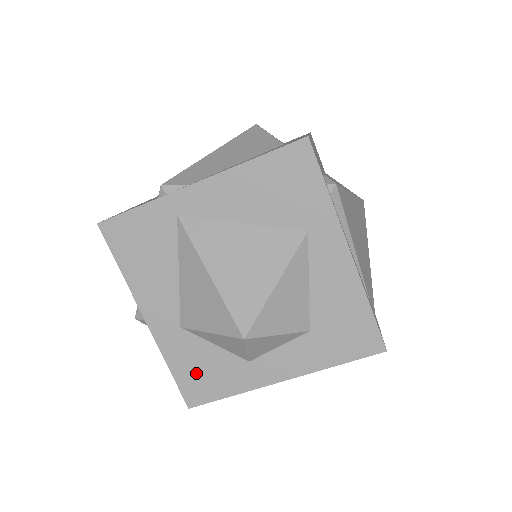
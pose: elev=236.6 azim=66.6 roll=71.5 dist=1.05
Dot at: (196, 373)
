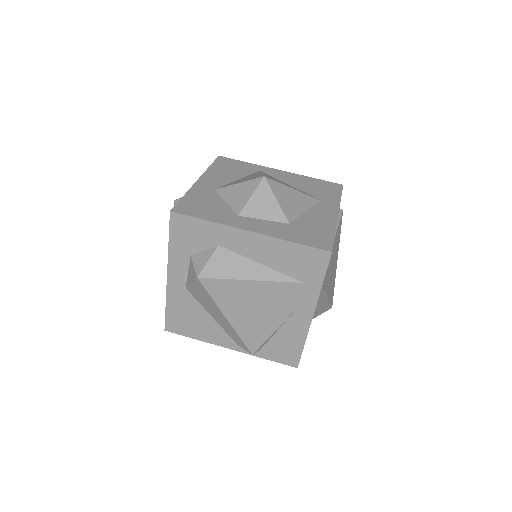
Dot at: (198, 204)
